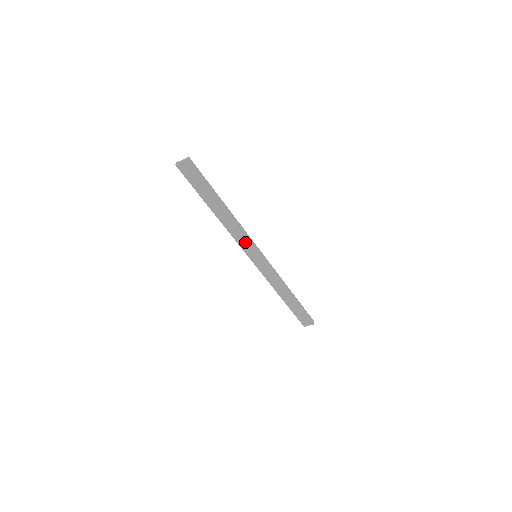
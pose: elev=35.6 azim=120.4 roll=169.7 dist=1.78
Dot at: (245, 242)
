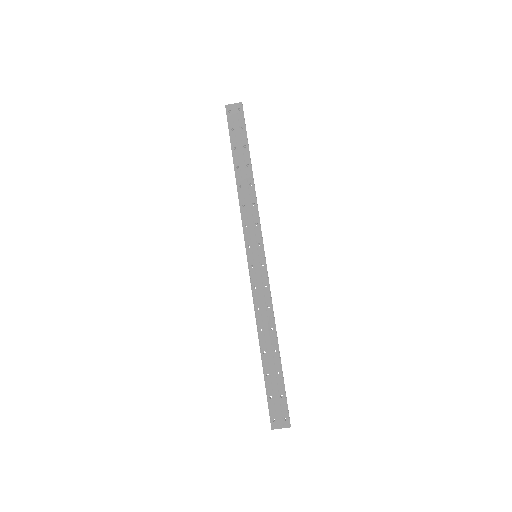
Dot at: (253, 227)
